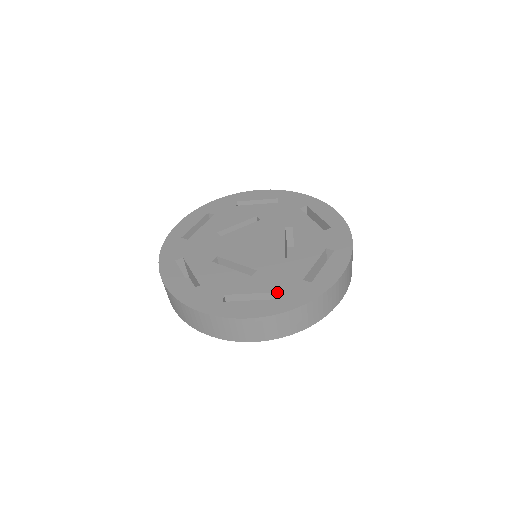
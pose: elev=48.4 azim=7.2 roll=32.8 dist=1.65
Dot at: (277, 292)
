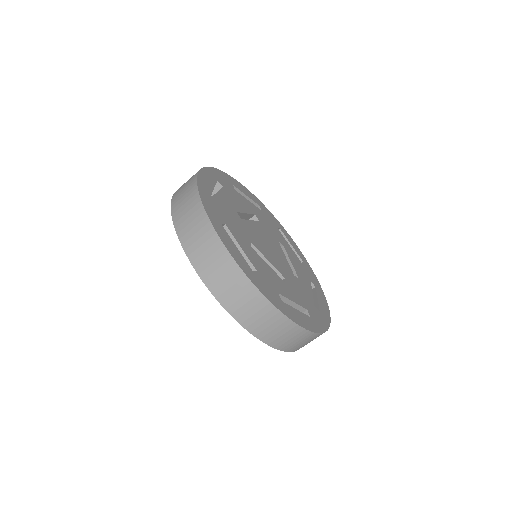
Dot at: (308, 310)
